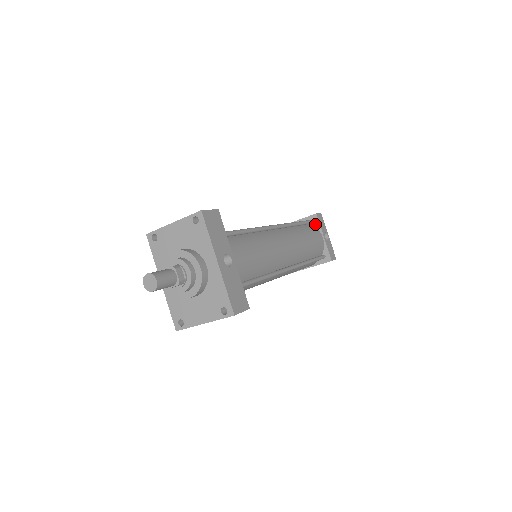
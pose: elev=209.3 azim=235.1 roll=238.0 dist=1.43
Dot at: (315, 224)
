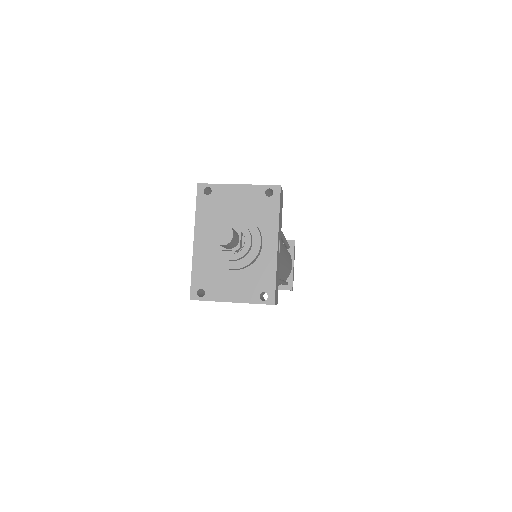
Dot at: (290, 250)
